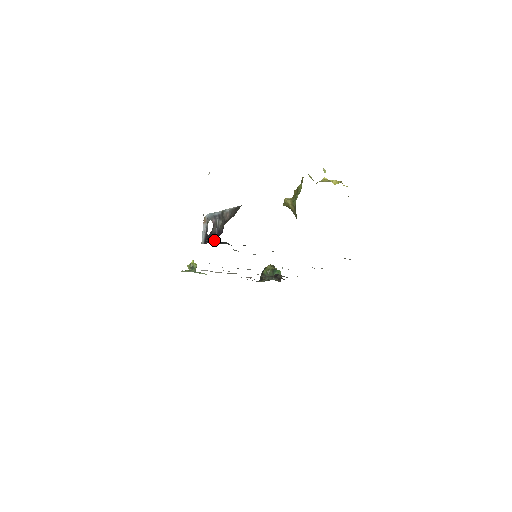
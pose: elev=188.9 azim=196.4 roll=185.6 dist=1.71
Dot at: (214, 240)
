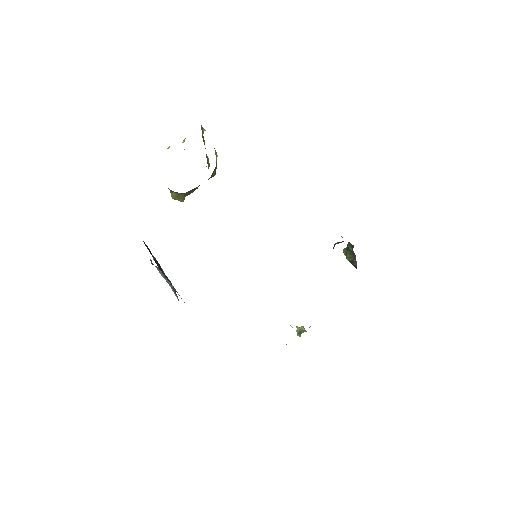
Dot at: occluded
